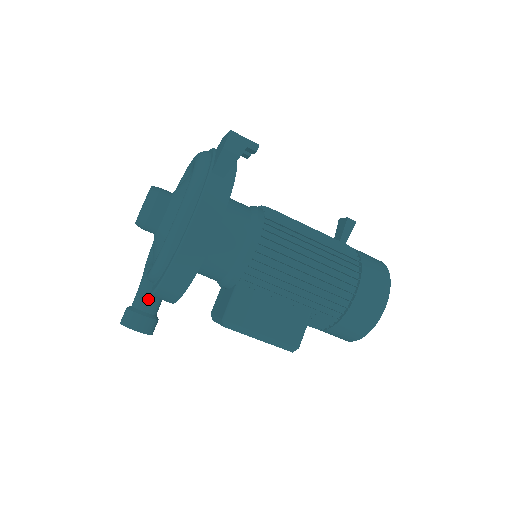
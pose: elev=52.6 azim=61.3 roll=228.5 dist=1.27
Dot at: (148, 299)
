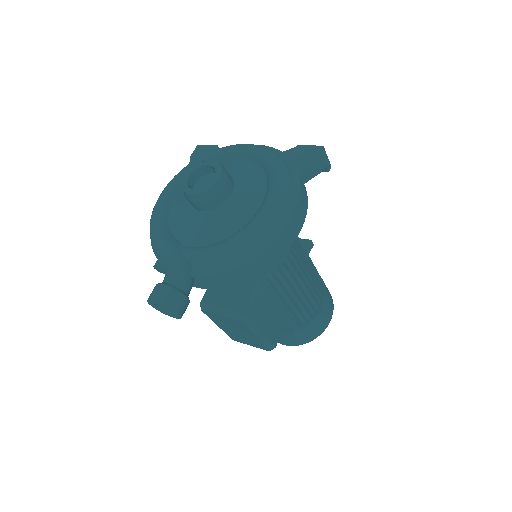
Dot at: (190, 280)
